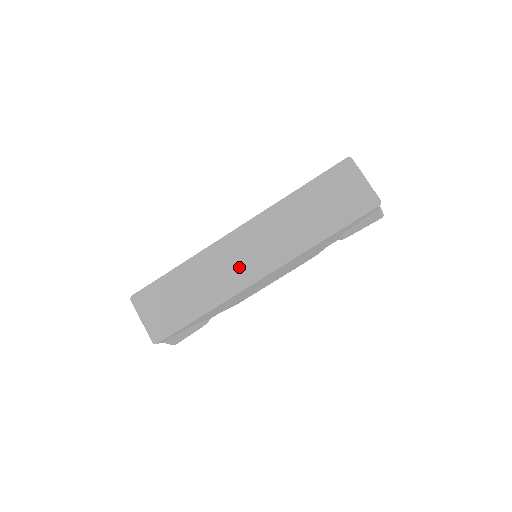
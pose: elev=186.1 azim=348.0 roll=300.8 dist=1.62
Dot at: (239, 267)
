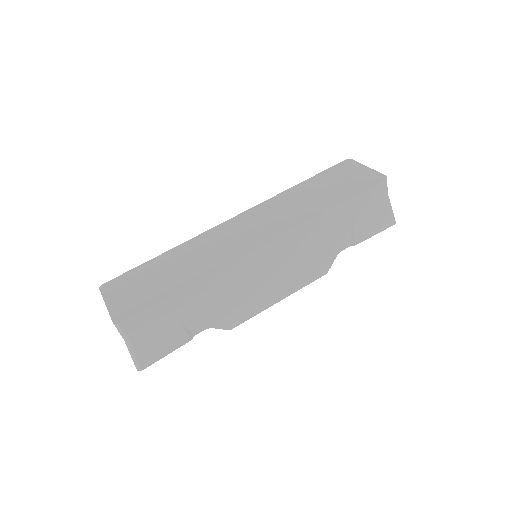
Dot at: (235, 242)
